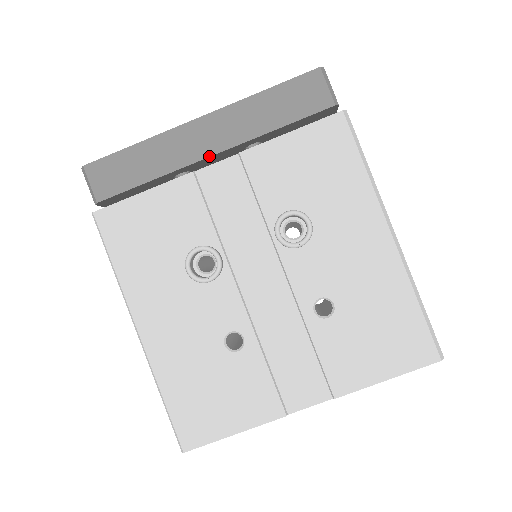
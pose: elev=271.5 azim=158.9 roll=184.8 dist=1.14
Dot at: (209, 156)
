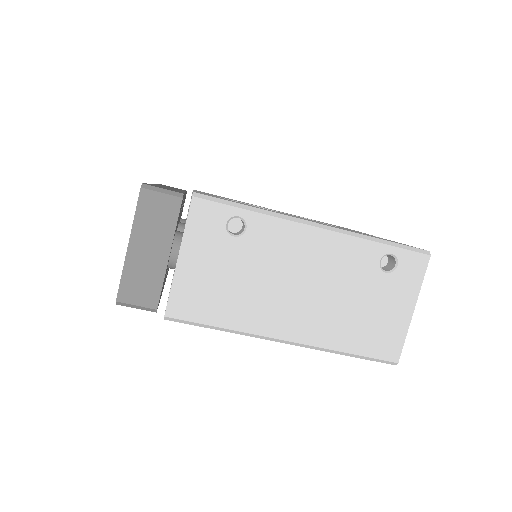
Dot at: occluded
